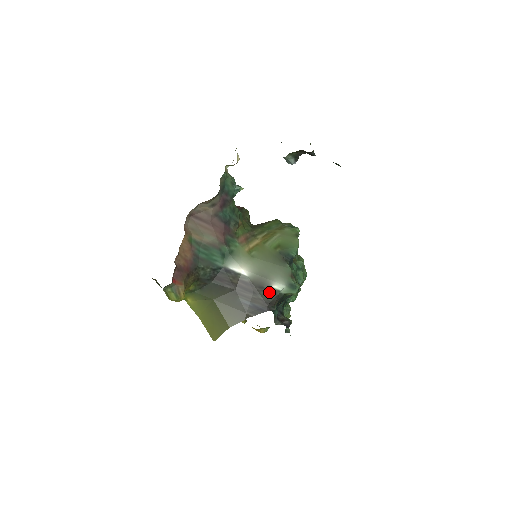
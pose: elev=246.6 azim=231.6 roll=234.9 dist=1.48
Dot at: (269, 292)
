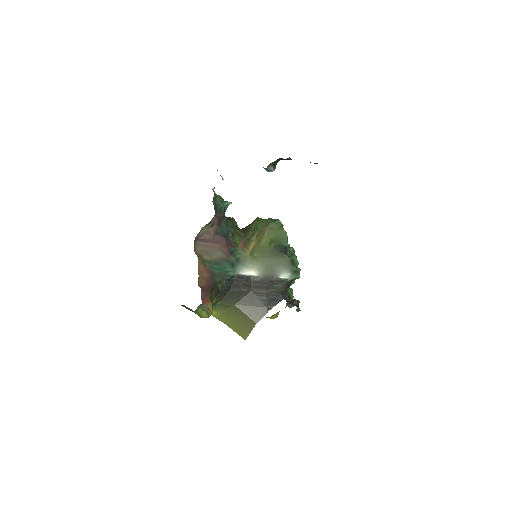
Dot at: (279, 283)
